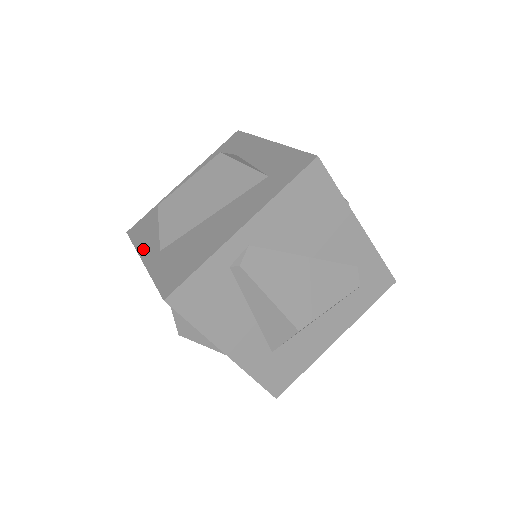
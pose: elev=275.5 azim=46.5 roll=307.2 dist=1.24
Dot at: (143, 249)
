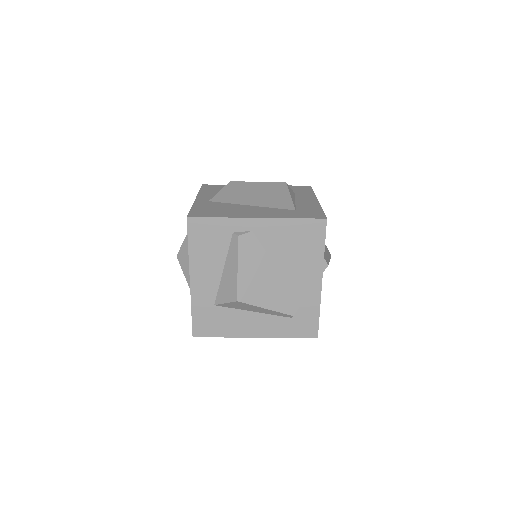
Dot at: (202, 195)
